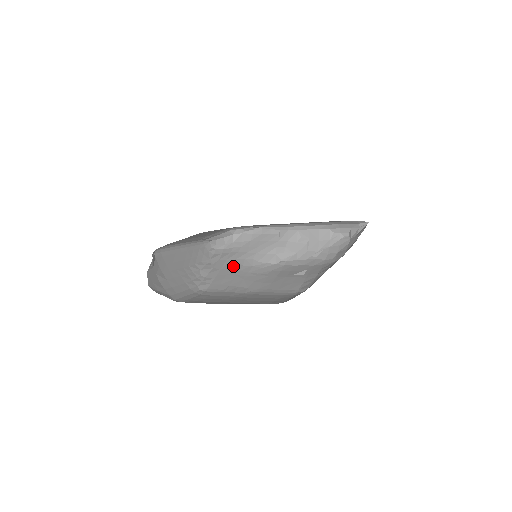
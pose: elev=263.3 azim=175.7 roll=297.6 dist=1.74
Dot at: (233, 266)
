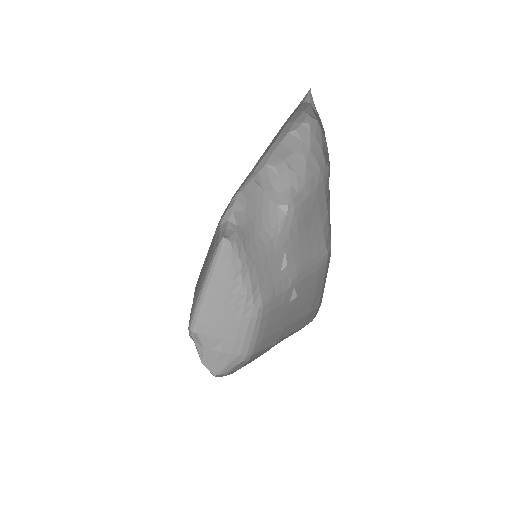
Dot at: (259, 253)
